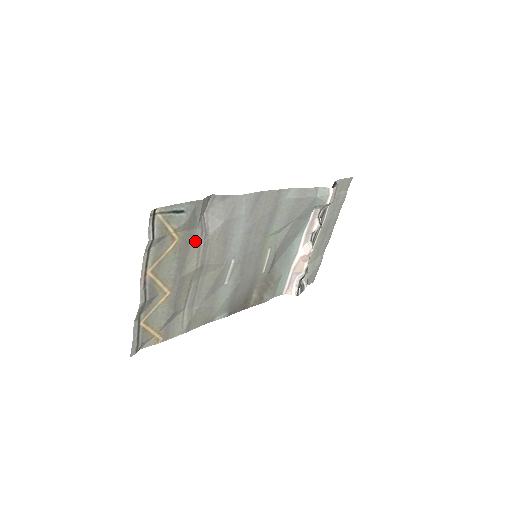
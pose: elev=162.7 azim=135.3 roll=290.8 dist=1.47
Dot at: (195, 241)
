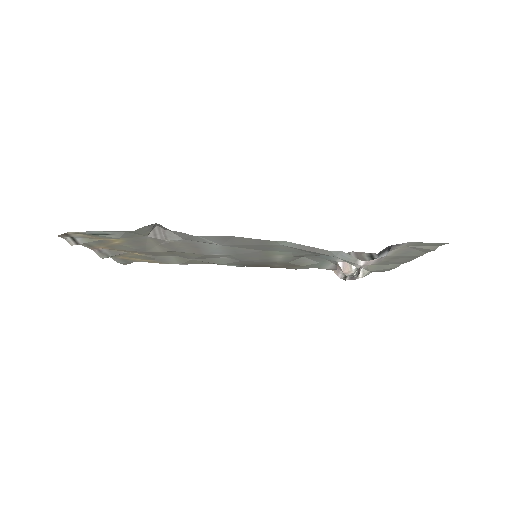
Dot at: (151, 240)
